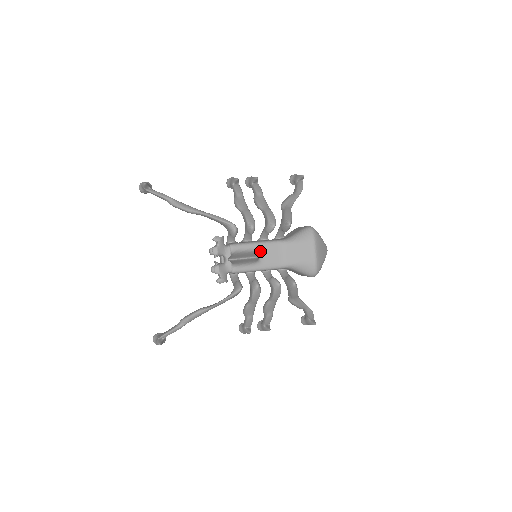
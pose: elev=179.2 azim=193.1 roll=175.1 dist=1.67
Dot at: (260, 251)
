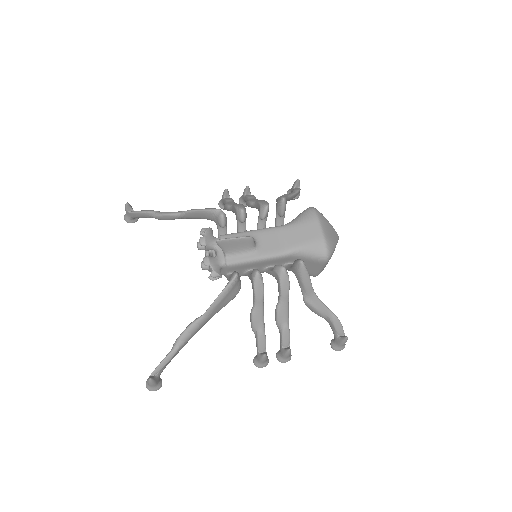
Dot at: (256, 238)
